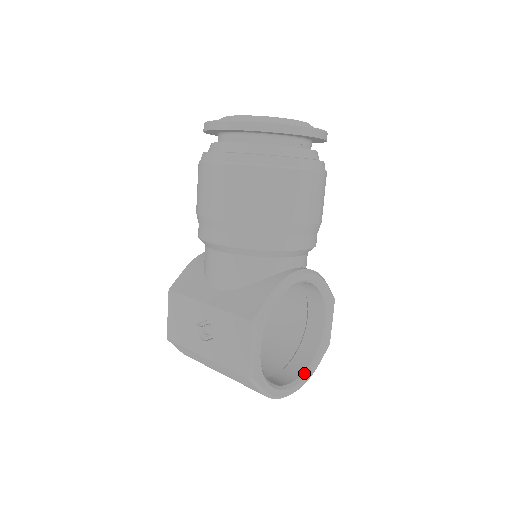
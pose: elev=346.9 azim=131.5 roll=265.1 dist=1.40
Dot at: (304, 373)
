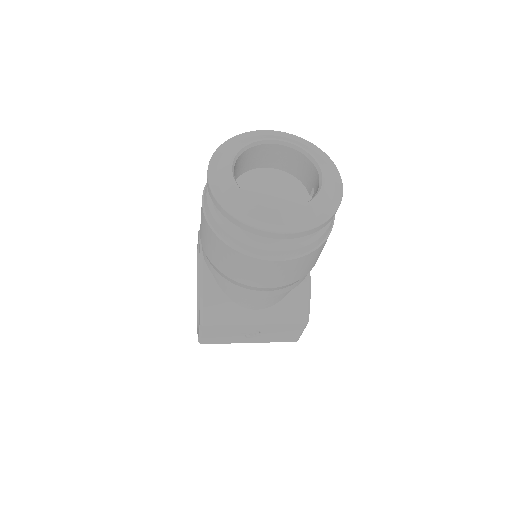
Dot at: occluded
